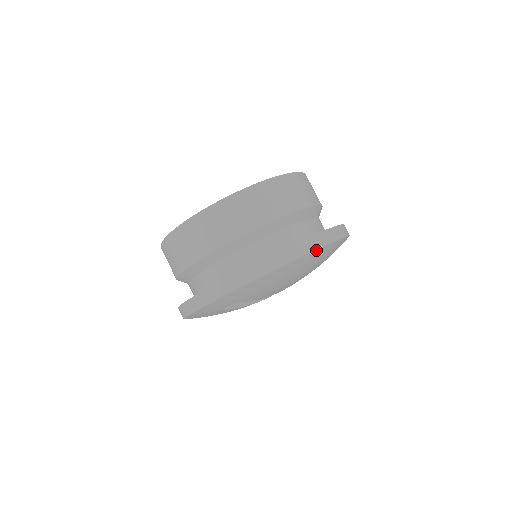
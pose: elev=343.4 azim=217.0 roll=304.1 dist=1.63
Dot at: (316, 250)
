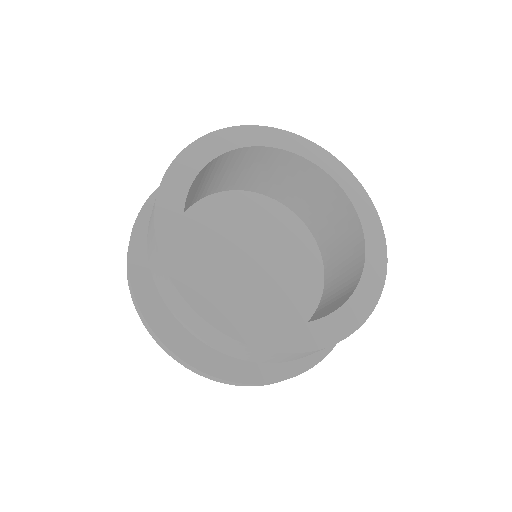
Dot at: occluded
